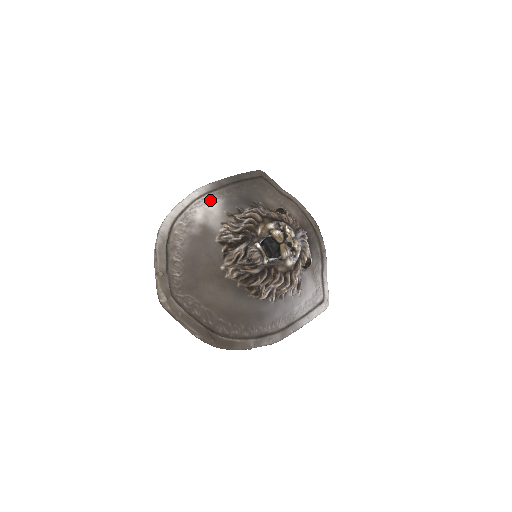
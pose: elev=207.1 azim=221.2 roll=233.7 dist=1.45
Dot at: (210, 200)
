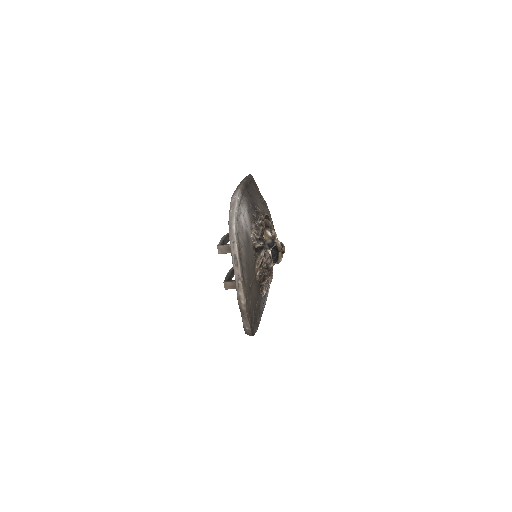
Dot at: (243, 206)
